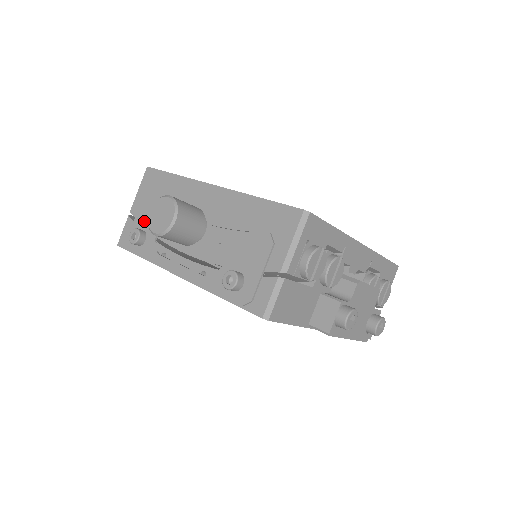
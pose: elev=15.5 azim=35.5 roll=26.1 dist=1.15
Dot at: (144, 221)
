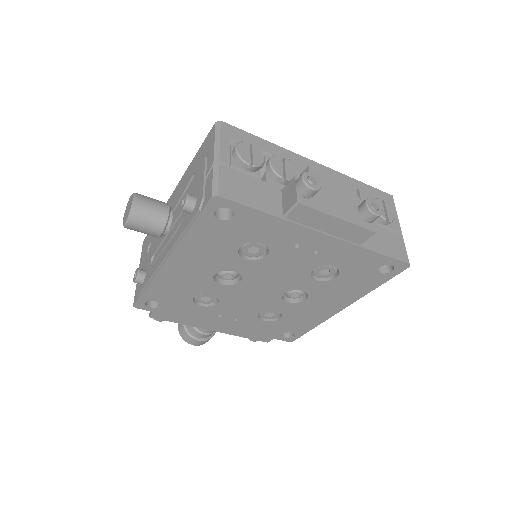
Dot at: (144, 266)
